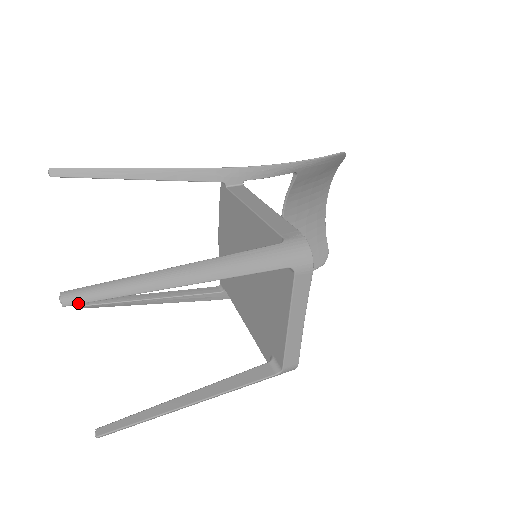
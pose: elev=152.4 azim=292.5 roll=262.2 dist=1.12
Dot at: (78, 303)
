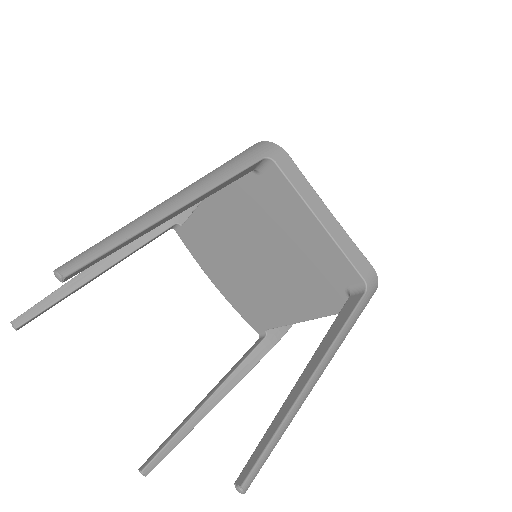
Dot at: (79, 266)
